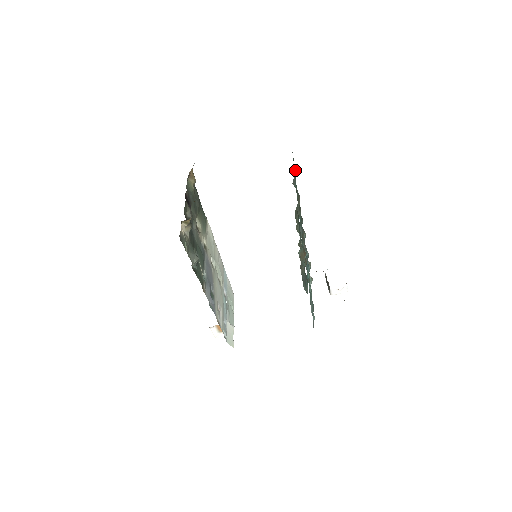
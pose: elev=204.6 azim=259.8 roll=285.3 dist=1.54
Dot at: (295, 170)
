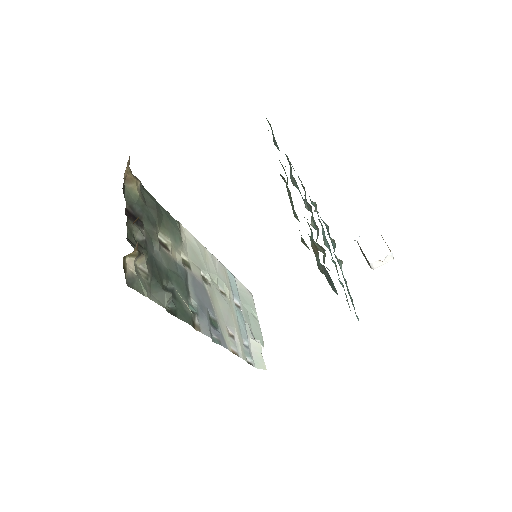
Dot at: (270, 126)
